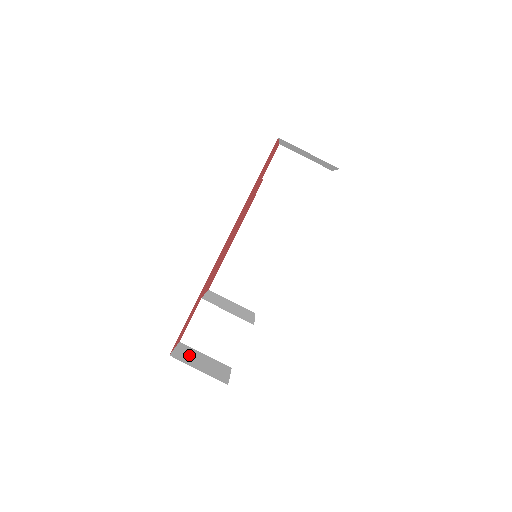
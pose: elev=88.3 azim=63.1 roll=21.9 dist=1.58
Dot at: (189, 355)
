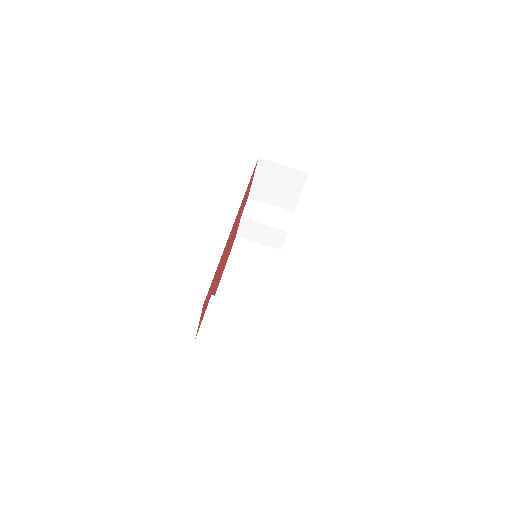
Dot at: occluded
